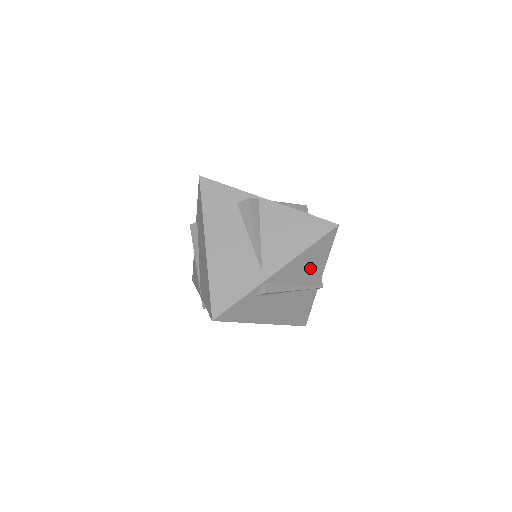
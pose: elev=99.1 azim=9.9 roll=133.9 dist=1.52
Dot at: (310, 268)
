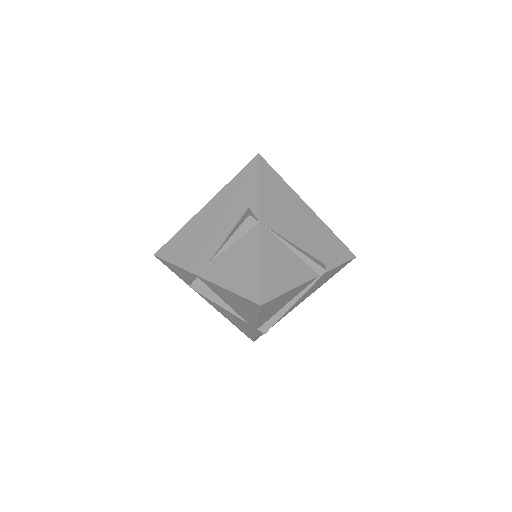
Dot at: (285, 299)
